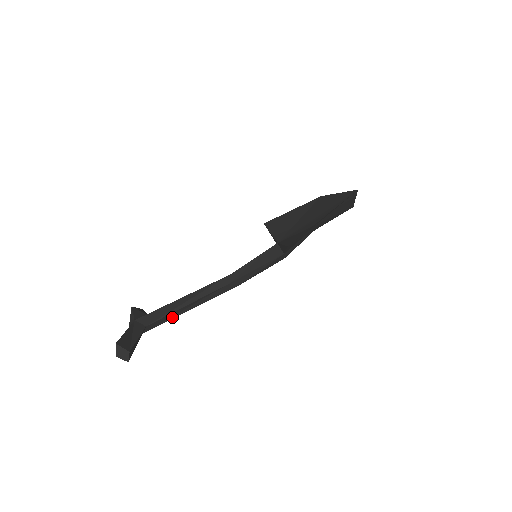
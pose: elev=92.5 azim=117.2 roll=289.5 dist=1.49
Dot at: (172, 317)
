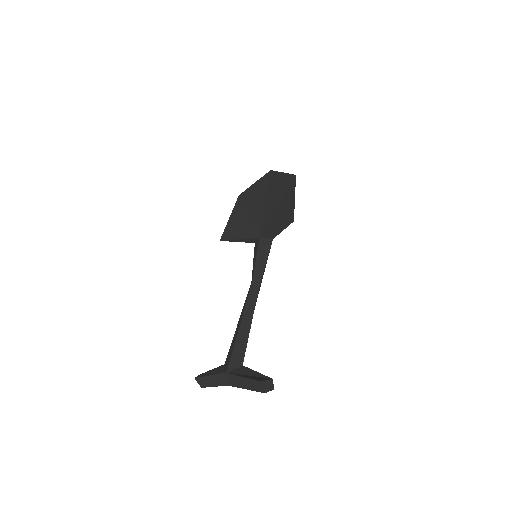
Dot at: occluded
